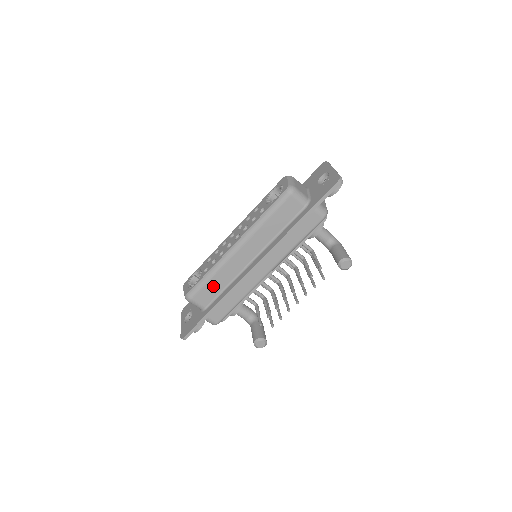
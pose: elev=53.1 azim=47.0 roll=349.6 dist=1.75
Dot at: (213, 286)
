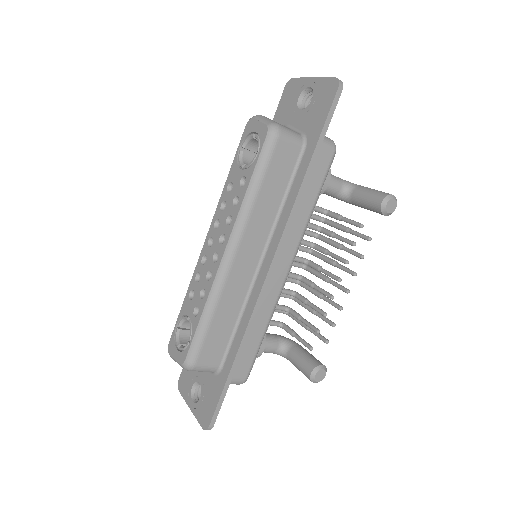
Dot at: (219, 329)
